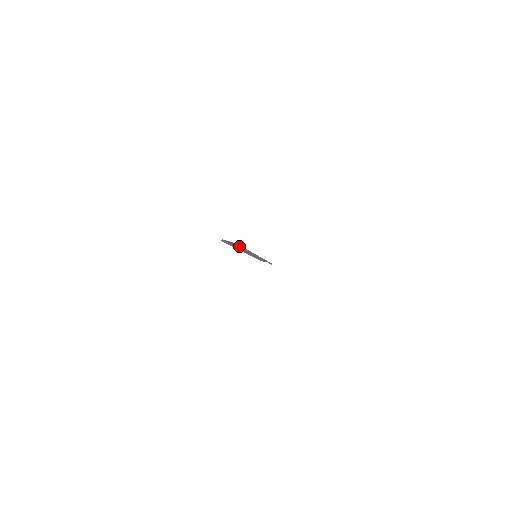
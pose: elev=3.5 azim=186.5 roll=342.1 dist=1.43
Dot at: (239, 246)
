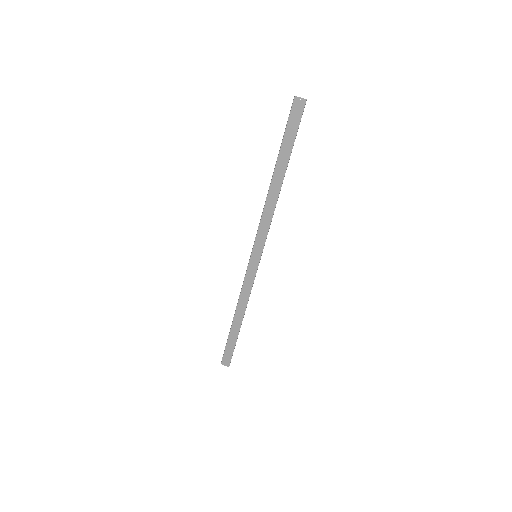
Dot at: occluded
